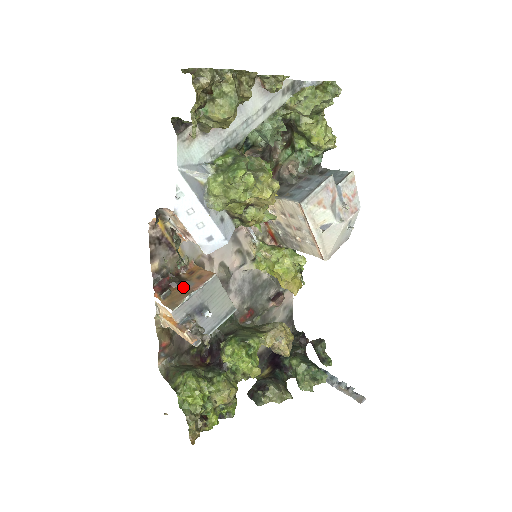
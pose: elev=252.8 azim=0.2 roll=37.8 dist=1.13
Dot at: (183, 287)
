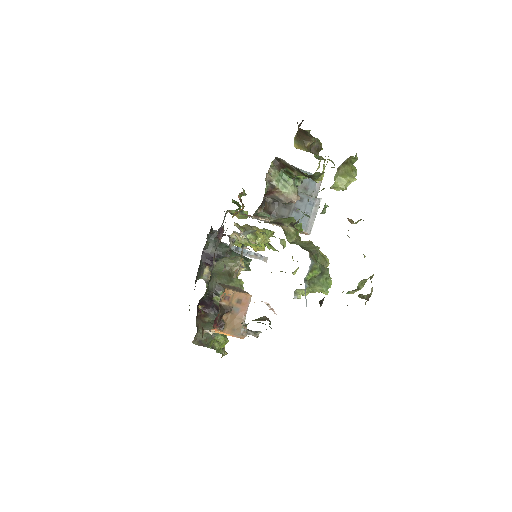
Dot at: (232, 314)
